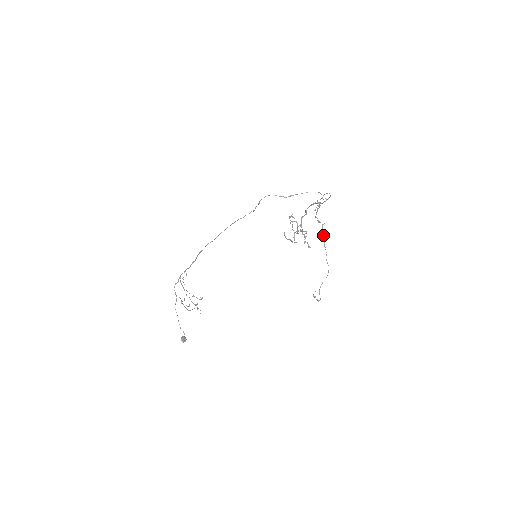
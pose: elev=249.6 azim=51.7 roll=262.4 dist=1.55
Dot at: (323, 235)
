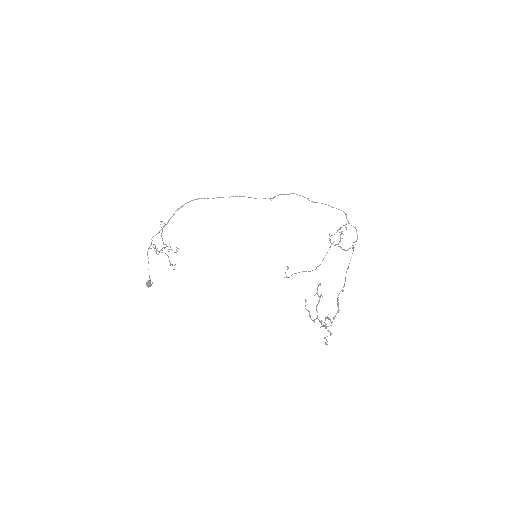
Dot at: occluded
